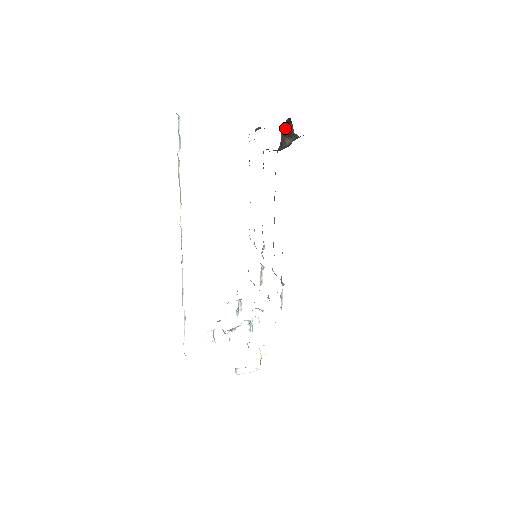
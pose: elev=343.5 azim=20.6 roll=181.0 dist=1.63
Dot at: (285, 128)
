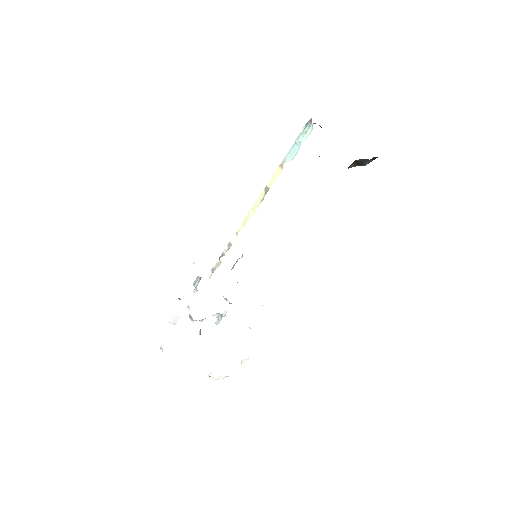
Dot at: (363, 159)
